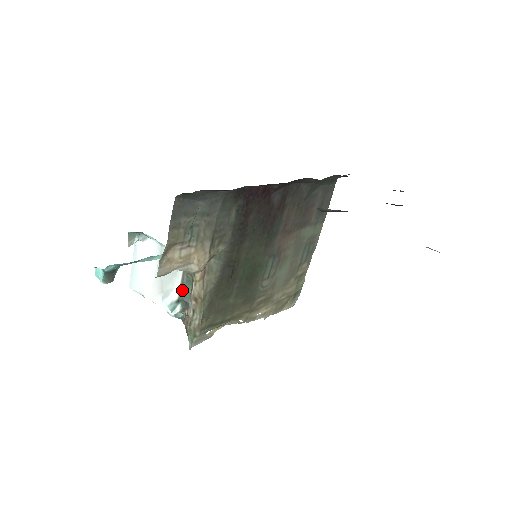
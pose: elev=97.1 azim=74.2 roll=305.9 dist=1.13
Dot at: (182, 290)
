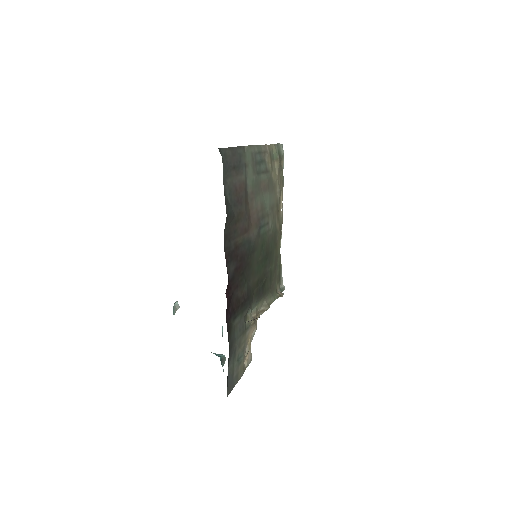
Dot at: occluded
